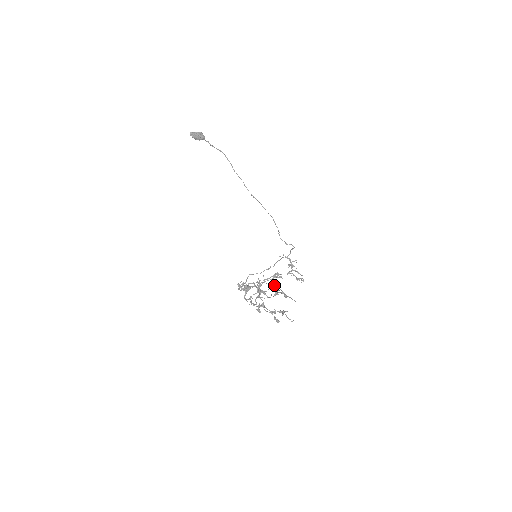
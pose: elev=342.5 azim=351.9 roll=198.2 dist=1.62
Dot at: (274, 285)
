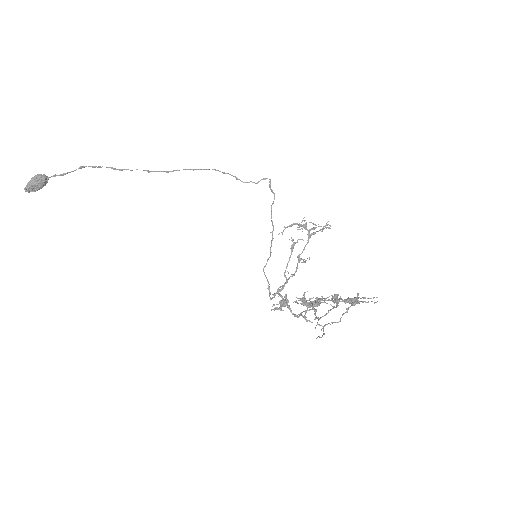
Dot at: (327, 297)
